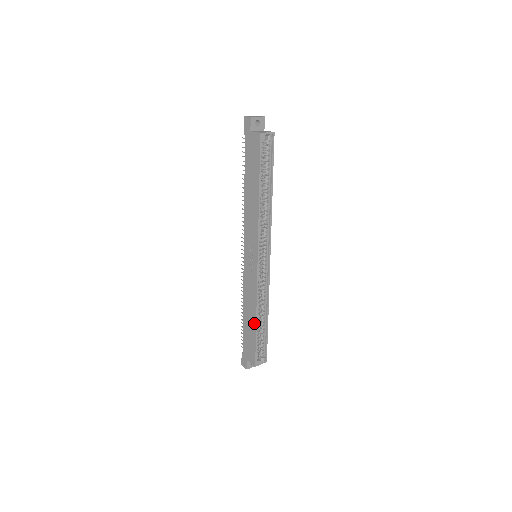
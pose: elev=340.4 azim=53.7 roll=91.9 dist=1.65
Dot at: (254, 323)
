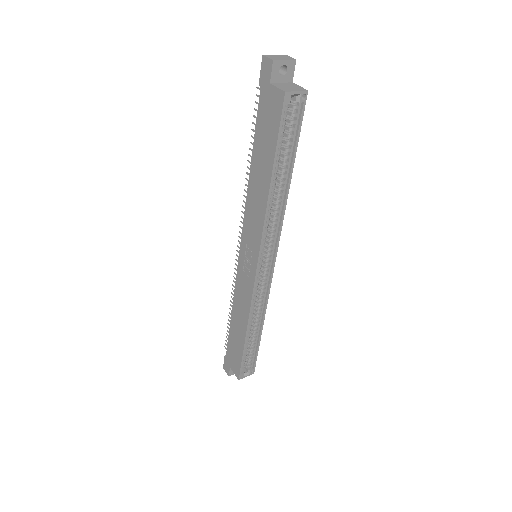
Dot at: (243, 335)
